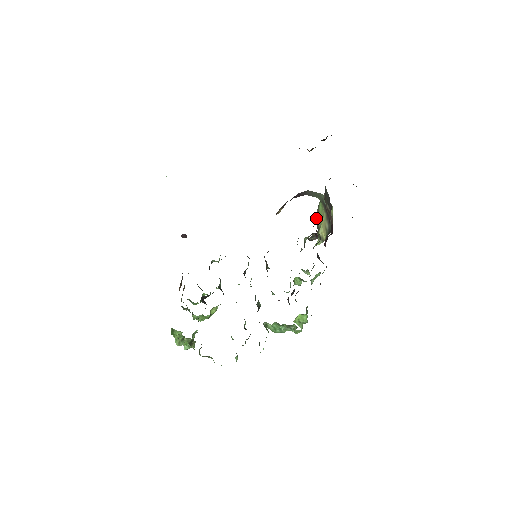
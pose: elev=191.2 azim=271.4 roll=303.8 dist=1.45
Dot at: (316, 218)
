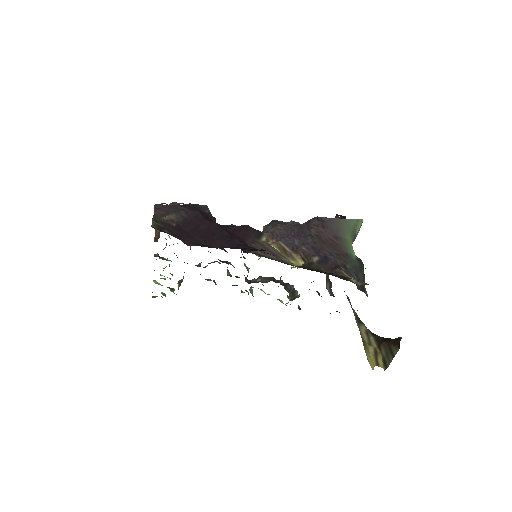
Dot at: occluded
